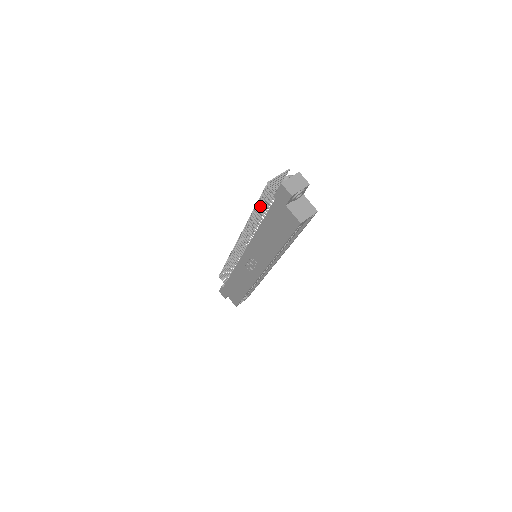
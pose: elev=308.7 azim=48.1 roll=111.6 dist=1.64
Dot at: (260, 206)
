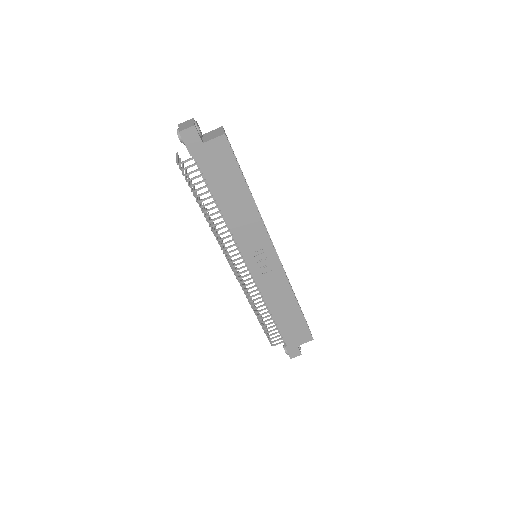
Dot at: (199, 195)
